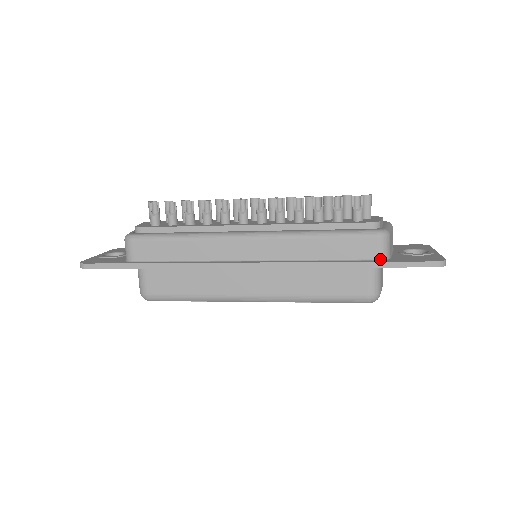
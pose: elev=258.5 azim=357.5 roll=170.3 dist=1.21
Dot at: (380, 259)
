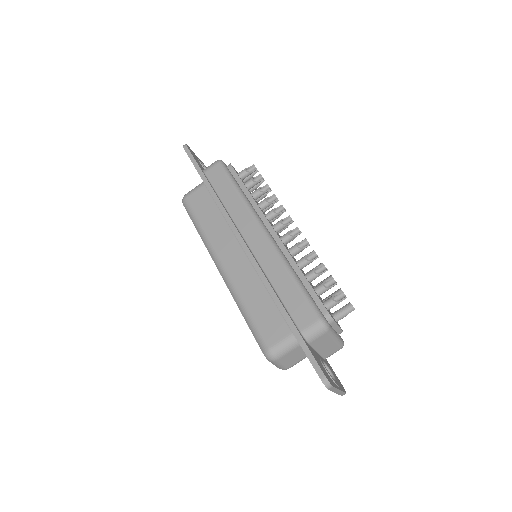
Dot at: (302, 333)
